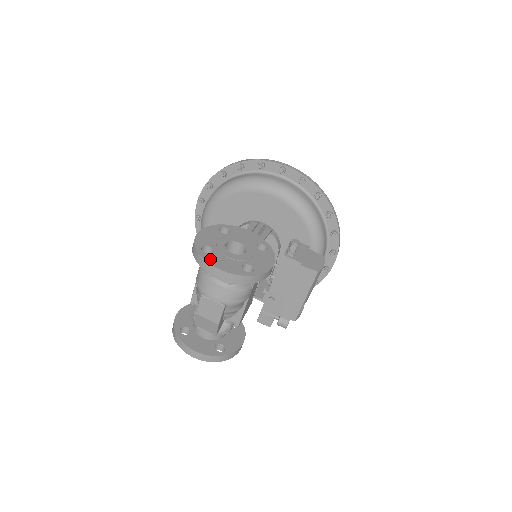
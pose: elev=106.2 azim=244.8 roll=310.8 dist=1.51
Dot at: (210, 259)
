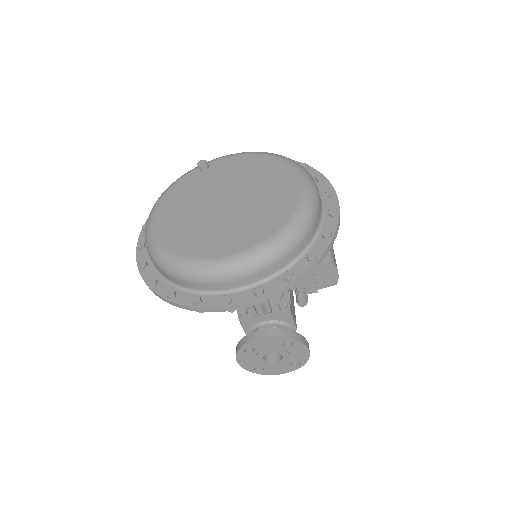
Dot at: (268, 373)
